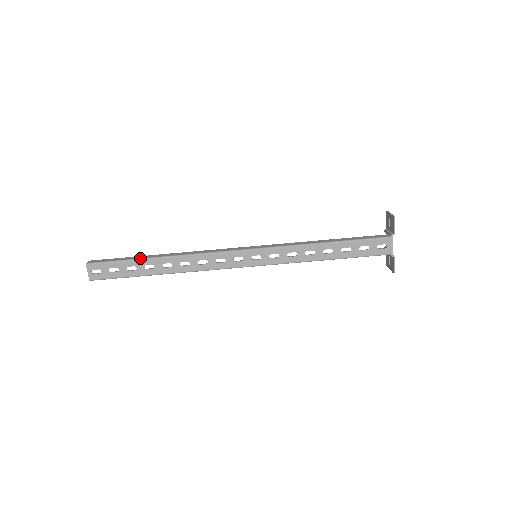
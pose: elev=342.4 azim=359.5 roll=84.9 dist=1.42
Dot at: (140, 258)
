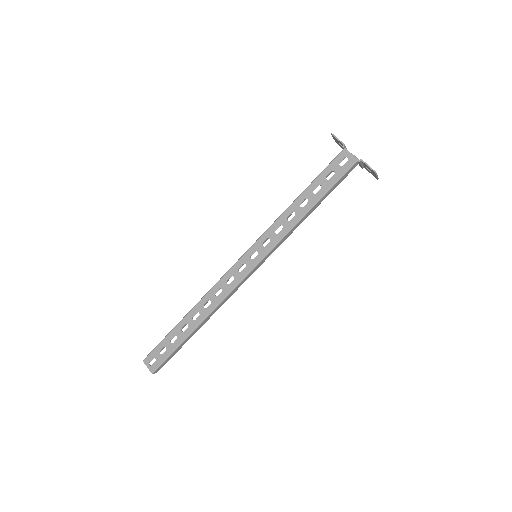
Dot at: (175, 326)
